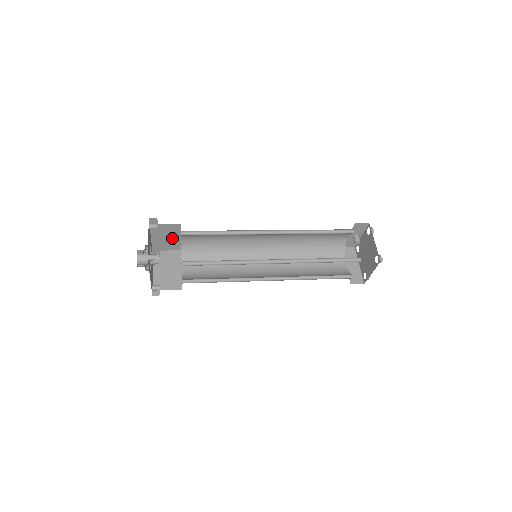
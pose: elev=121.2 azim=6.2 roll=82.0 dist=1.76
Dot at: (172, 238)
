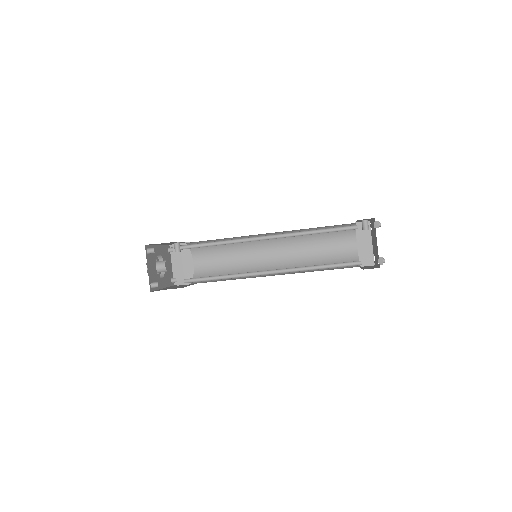
Dot at: (176, 245)
